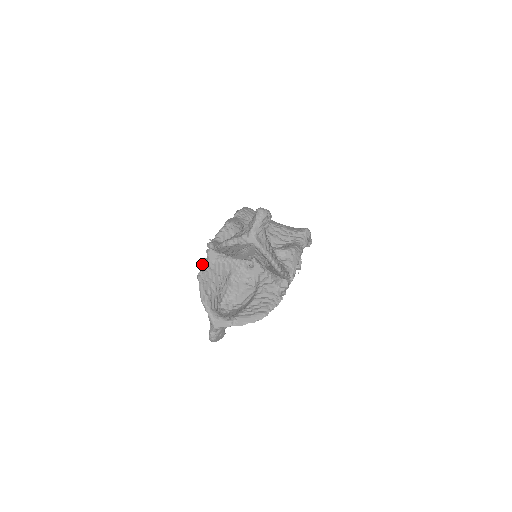
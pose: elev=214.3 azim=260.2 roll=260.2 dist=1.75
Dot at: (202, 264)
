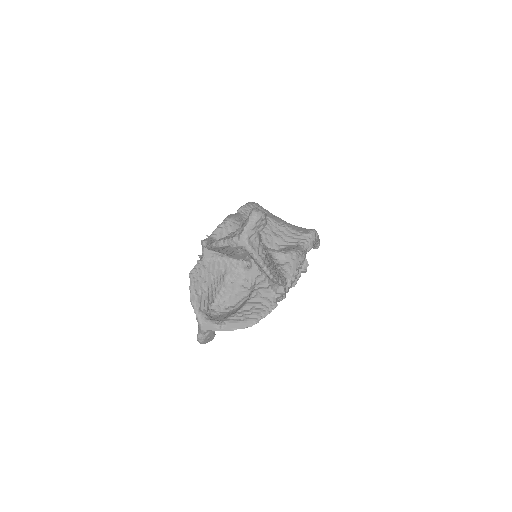
Dot at: (197, 261)
